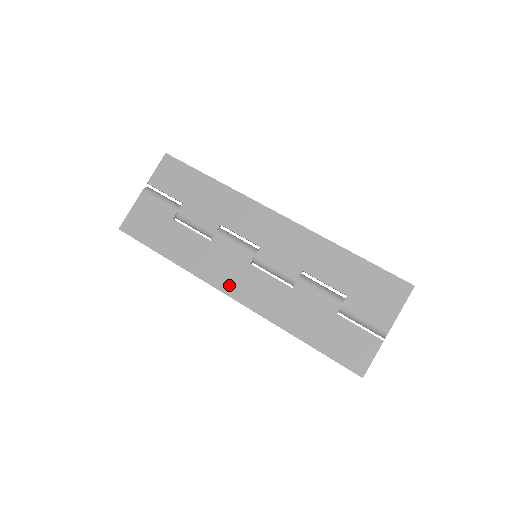
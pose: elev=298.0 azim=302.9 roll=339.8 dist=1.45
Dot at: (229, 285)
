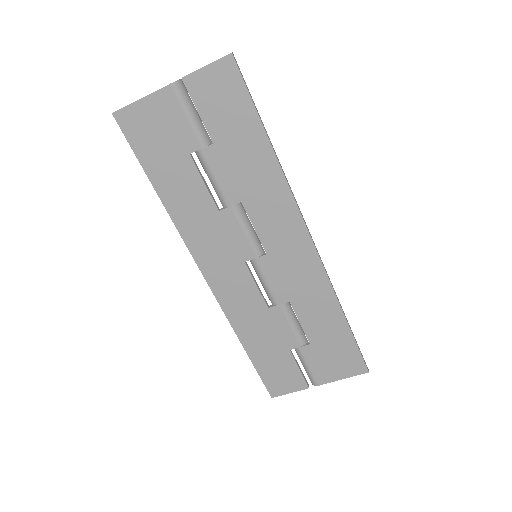
Dot at: (210, 266)
